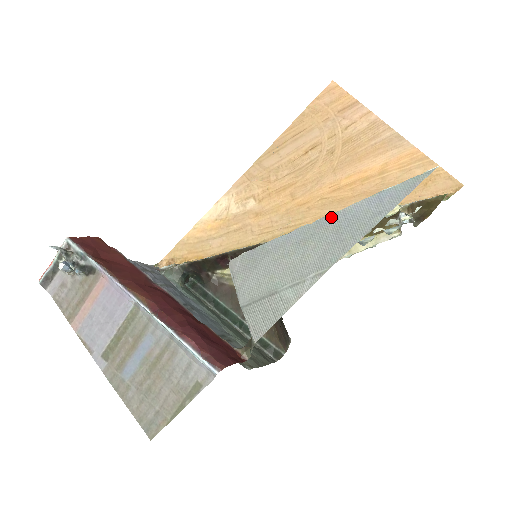
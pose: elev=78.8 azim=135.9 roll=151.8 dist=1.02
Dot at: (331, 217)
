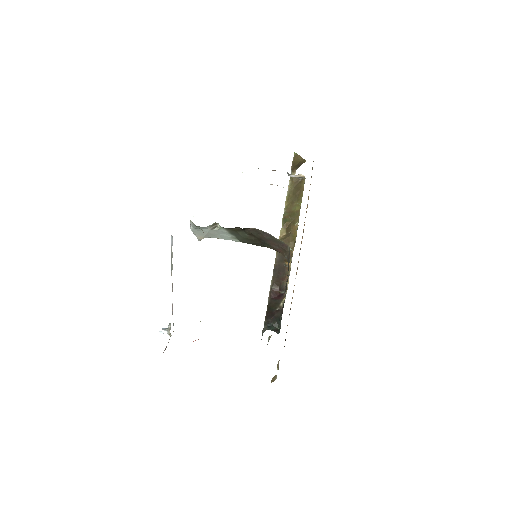
Dot at: occluded
